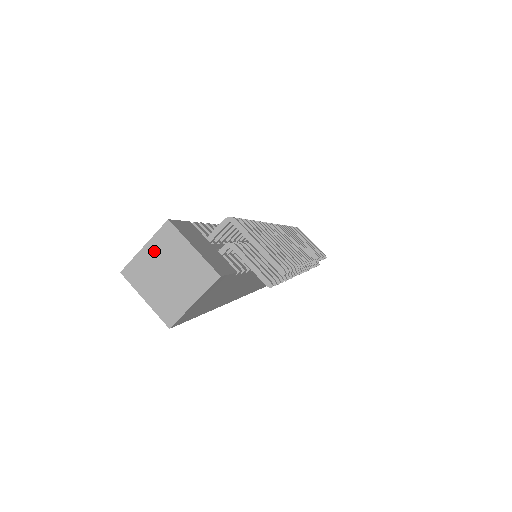
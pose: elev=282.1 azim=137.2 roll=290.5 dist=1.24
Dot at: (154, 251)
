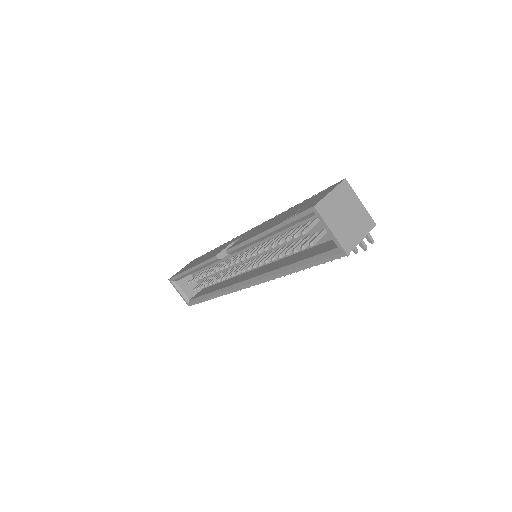
Dot at: (337, 197)
